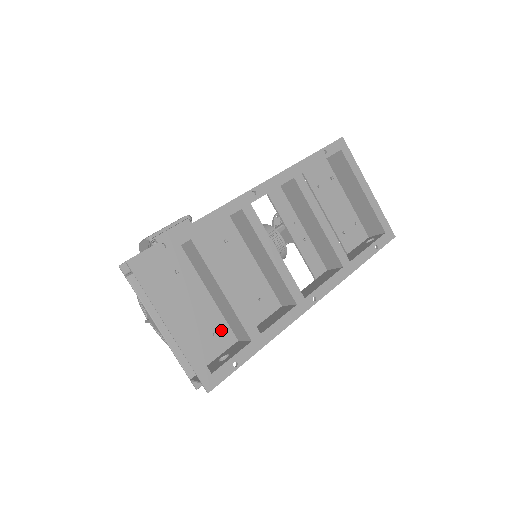
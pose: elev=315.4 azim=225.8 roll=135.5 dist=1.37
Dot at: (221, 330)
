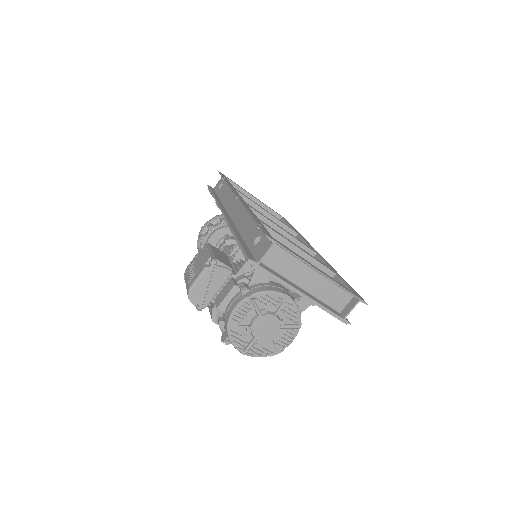
Dot at: occluded
